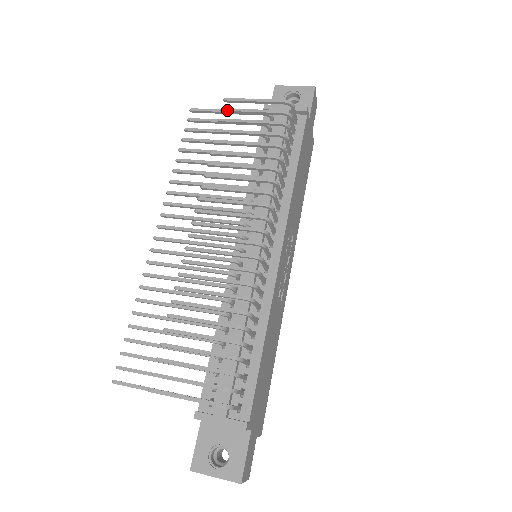
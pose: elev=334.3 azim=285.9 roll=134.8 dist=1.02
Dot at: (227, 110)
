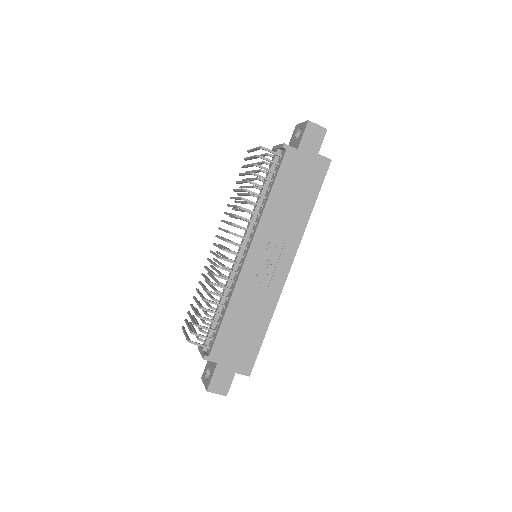
Dot at: (245, 159)
